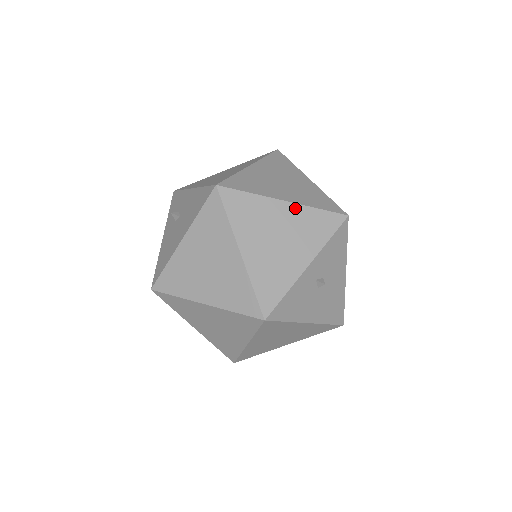
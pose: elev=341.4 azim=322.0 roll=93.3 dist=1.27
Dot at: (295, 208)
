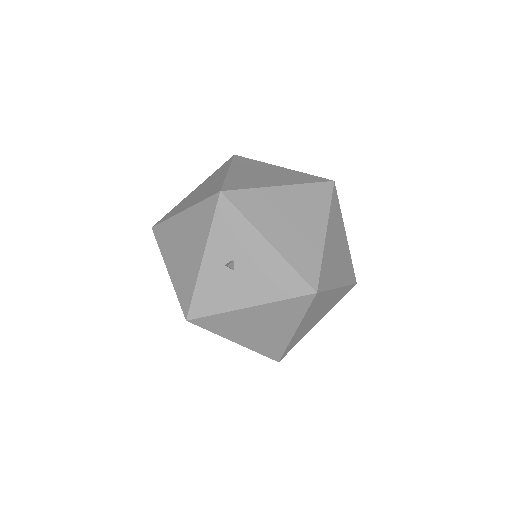
Dot at: (189, 212)
